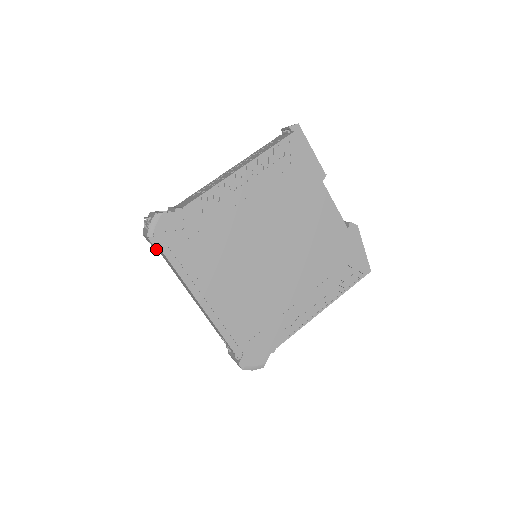
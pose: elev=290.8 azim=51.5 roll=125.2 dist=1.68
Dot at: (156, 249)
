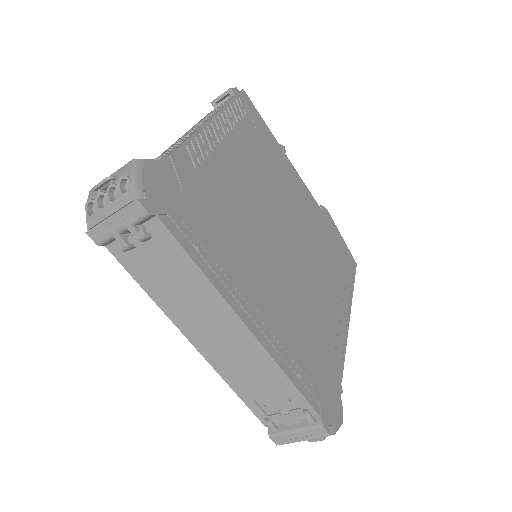
Dot at: (145, 233)
